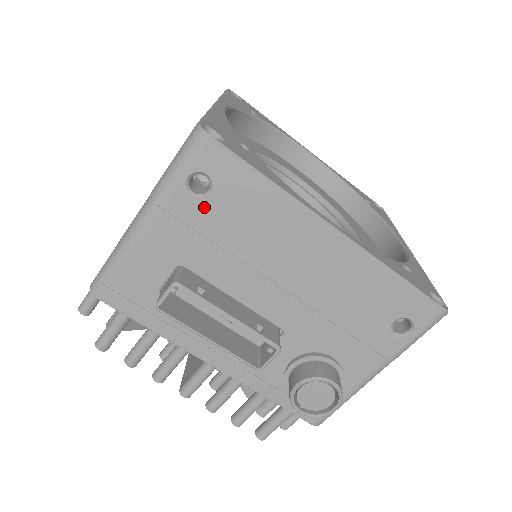
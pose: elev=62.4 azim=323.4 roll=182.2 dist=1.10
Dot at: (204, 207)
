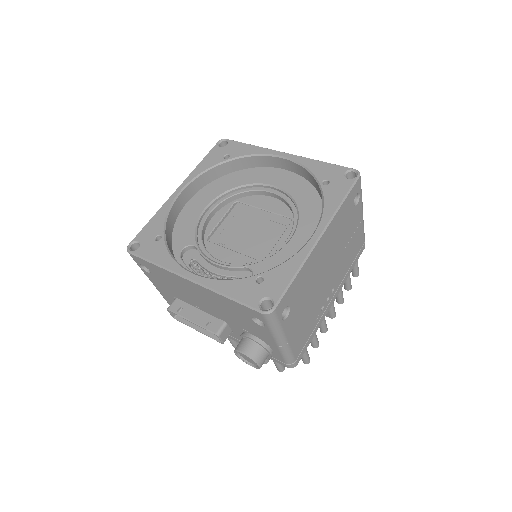
Dot at: (154, 276)
